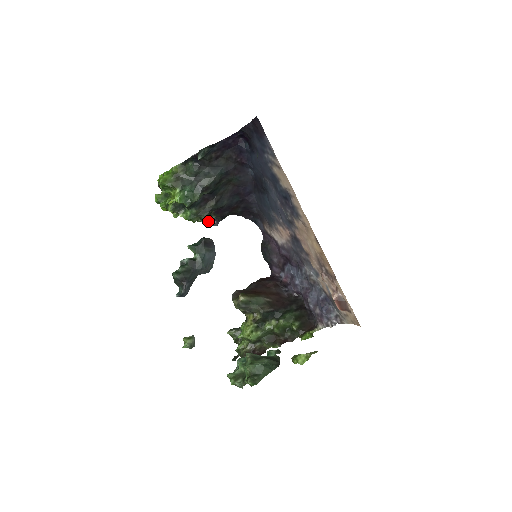
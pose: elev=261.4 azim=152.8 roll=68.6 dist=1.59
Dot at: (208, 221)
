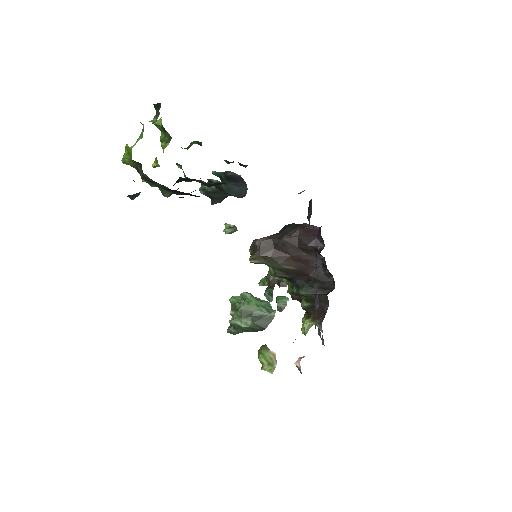
Dot at: (230, 162)
